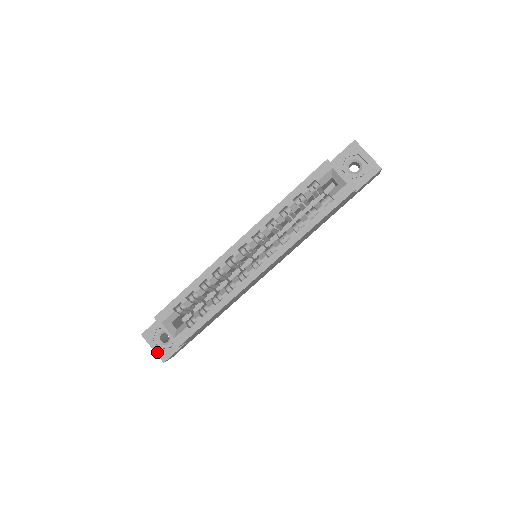
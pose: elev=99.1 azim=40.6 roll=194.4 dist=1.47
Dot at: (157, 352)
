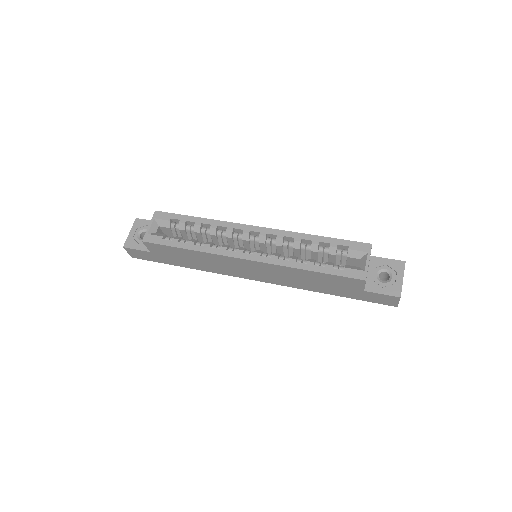
Dot at: (129, 237)
